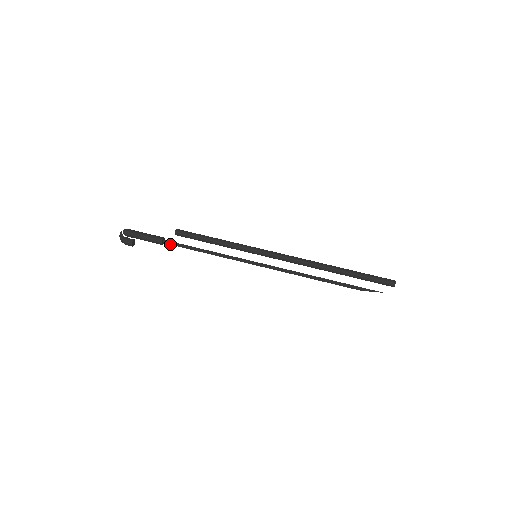
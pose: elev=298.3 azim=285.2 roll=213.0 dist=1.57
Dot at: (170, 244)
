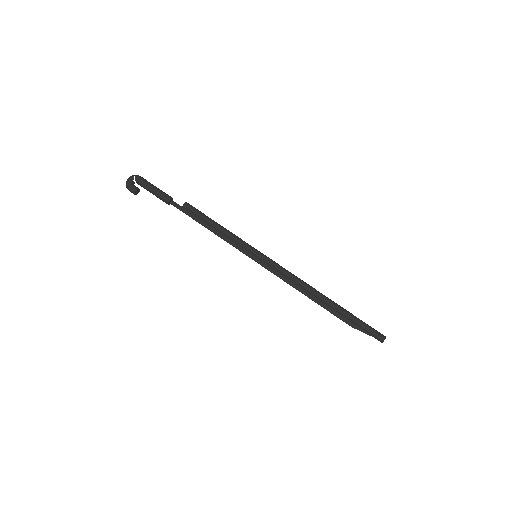
Dot at: (176, 207)
